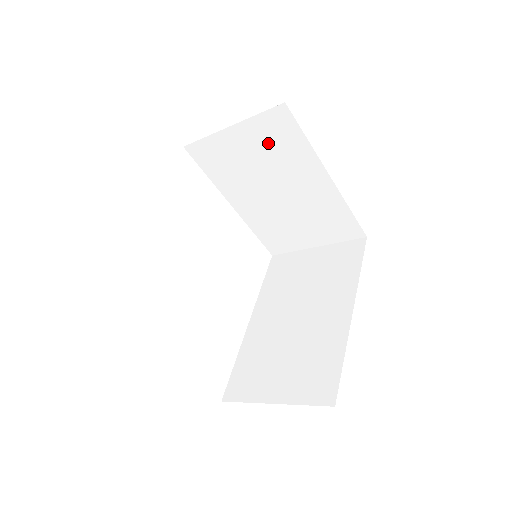
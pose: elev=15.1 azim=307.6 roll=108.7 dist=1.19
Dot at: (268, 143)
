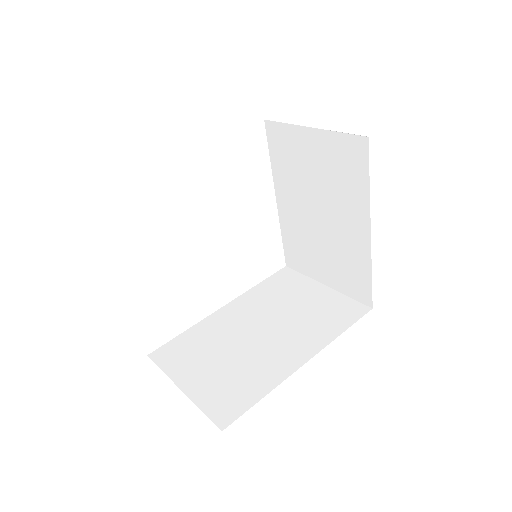
Dot at: (335, 164)
